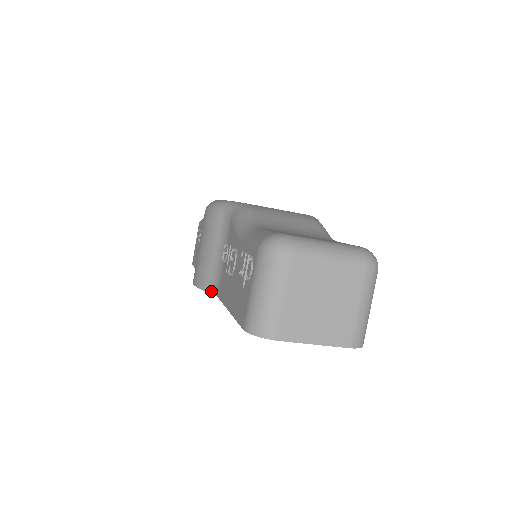
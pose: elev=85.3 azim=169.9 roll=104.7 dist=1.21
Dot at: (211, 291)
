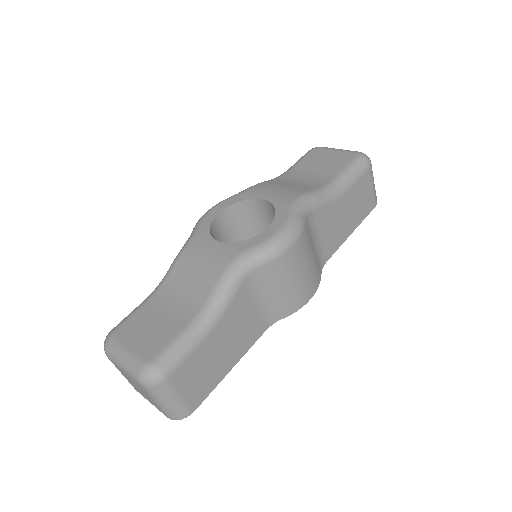
Dot at: occluded
